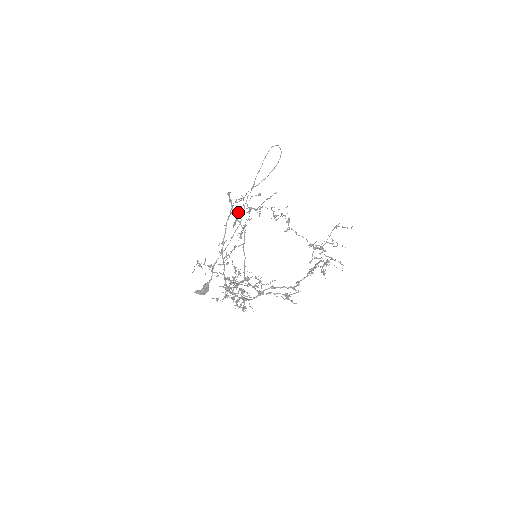
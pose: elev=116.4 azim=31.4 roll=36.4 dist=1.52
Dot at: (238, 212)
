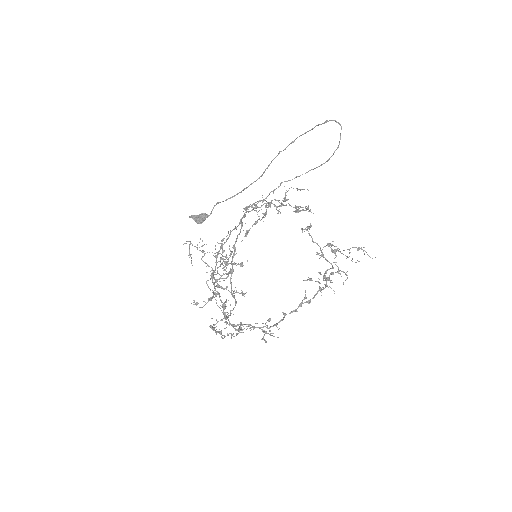
Dot at: occluded
